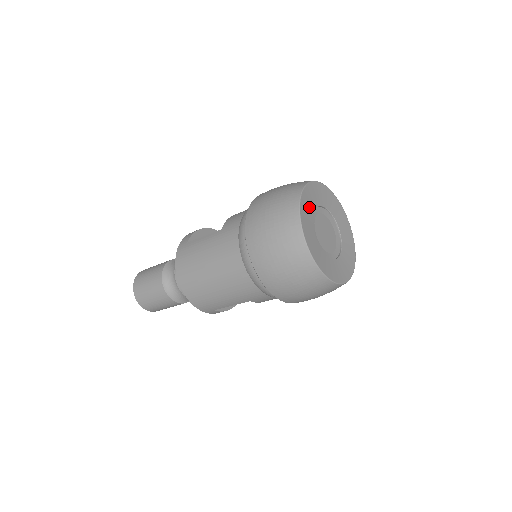
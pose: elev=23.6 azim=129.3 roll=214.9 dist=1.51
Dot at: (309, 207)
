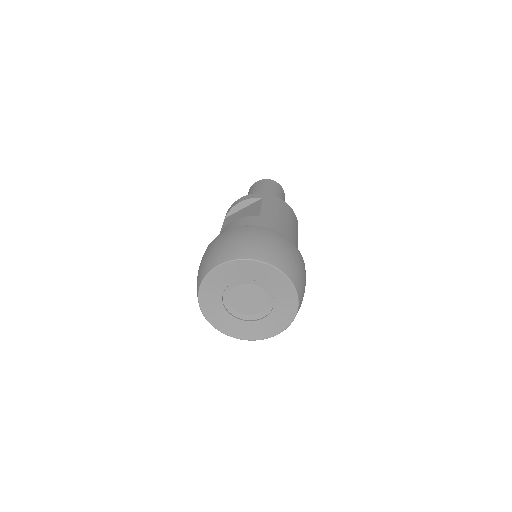
Dot at: (216, 288)
